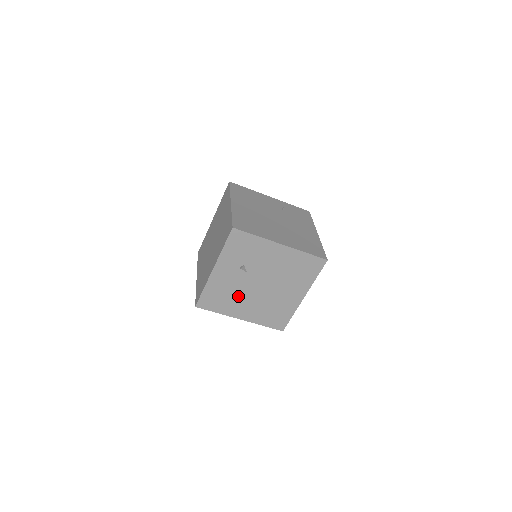
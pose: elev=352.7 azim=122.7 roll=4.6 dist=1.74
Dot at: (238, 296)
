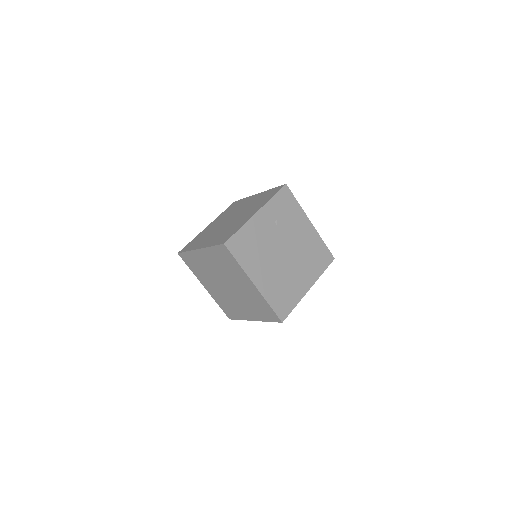
Dot at: occluded
